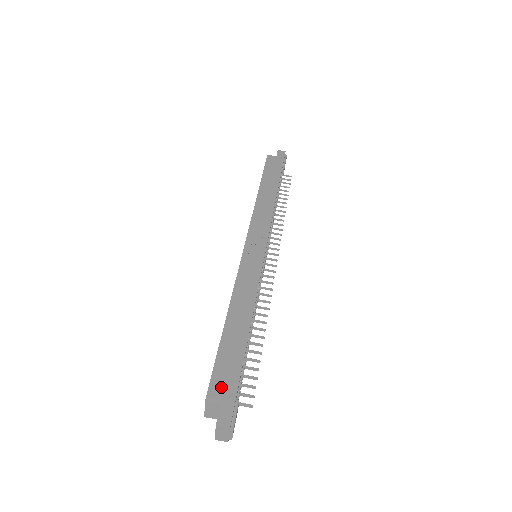
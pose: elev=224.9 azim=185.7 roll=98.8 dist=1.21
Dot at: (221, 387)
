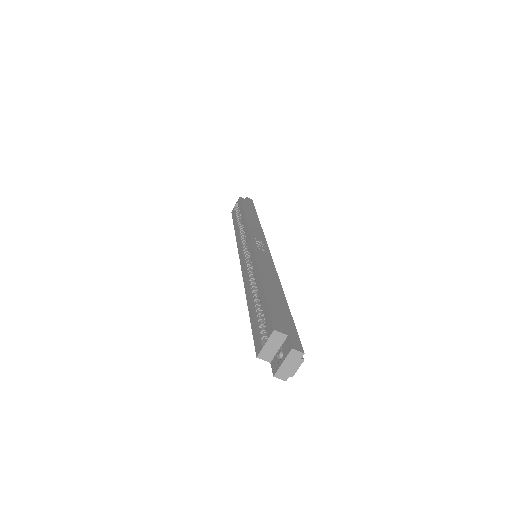
Dot at: (282, 324)
